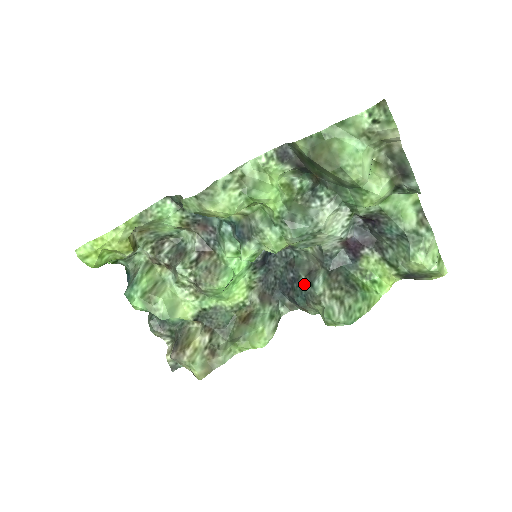
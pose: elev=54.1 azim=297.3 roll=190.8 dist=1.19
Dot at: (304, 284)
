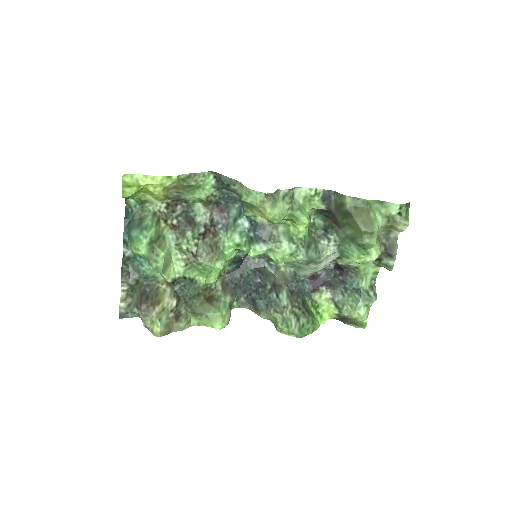
Dot at: (269, 292)
